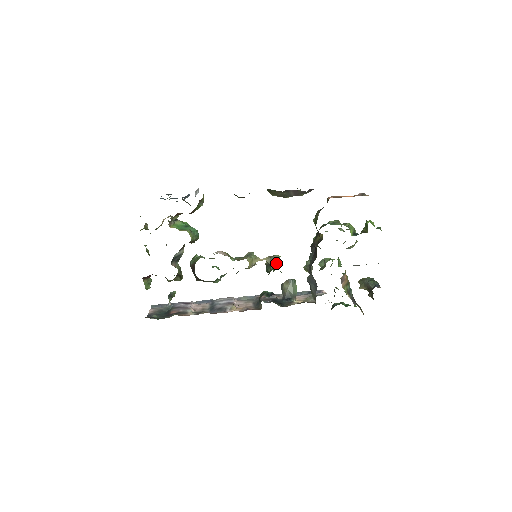
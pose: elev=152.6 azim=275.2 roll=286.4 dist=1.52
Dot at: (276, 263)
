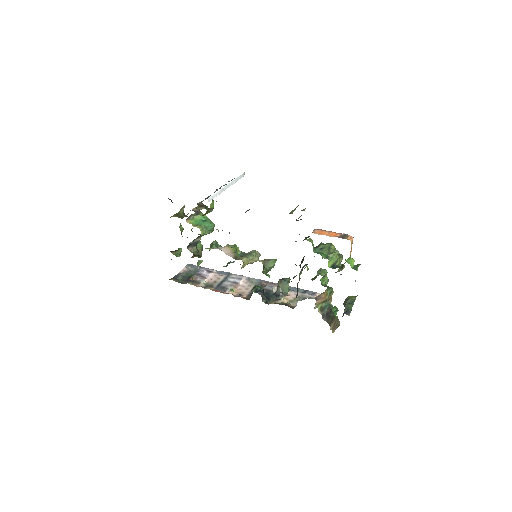
Dot at: (270, 266)
